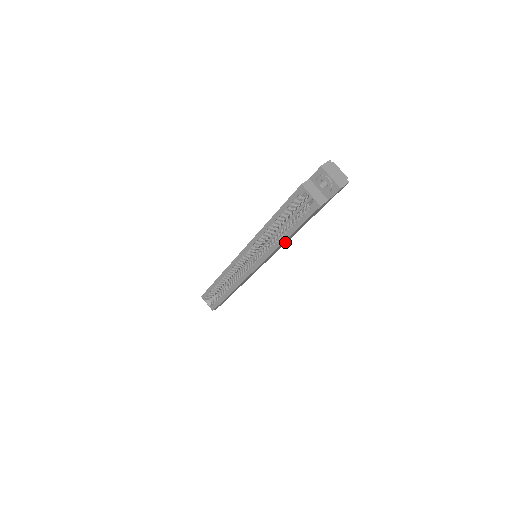
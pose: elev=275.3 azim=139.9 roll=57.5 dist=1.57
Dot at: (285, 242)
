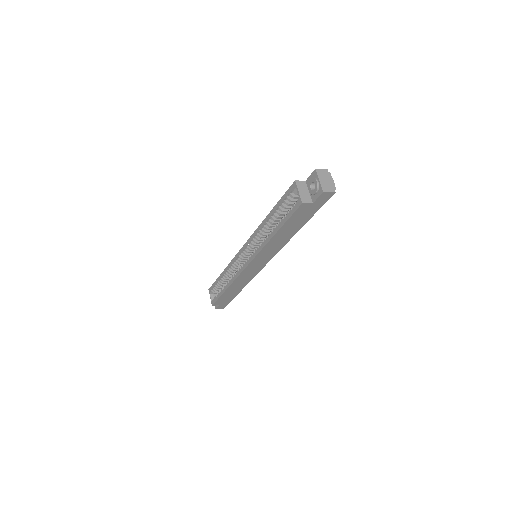
Dot at: (278, 245)
